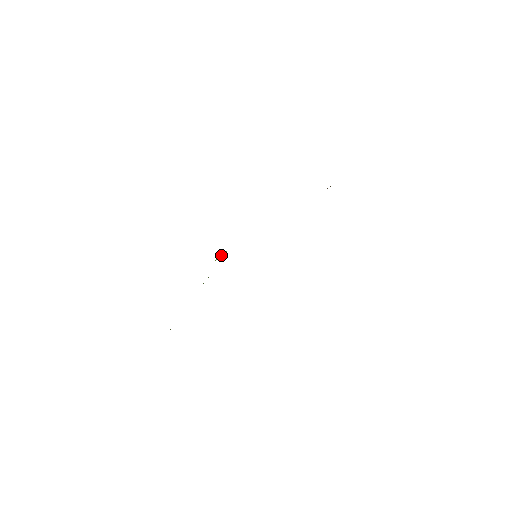
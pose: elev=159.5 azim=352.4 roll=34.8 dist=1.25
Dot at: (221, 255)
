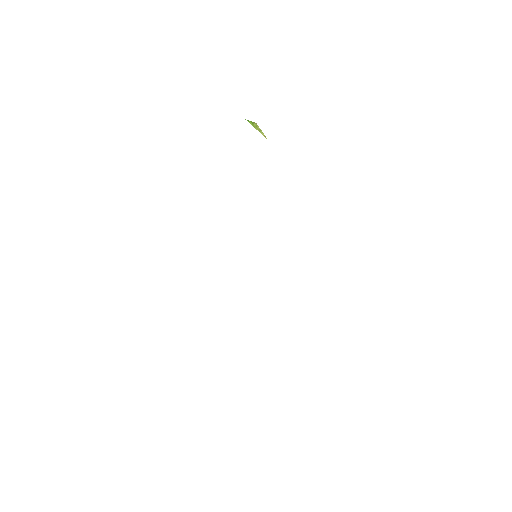
Dot at: (258, 129)
